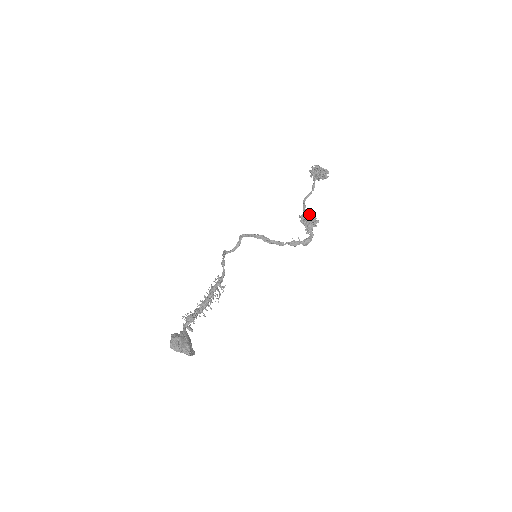
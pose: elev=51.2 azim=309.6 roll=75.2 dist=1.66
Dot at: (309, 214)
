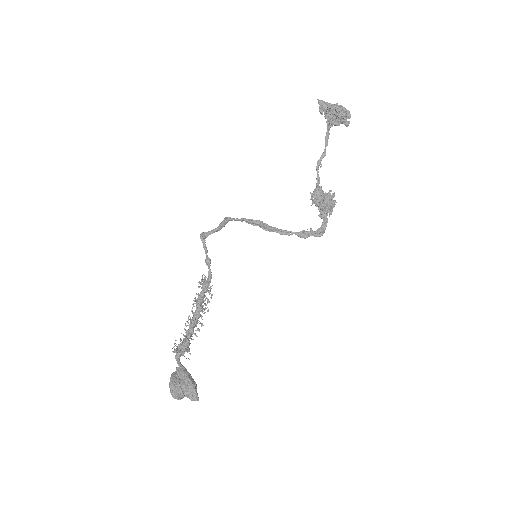
Dot at: (329, 200)
